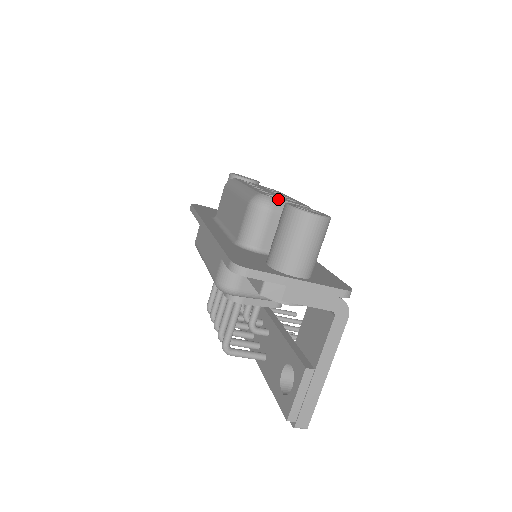
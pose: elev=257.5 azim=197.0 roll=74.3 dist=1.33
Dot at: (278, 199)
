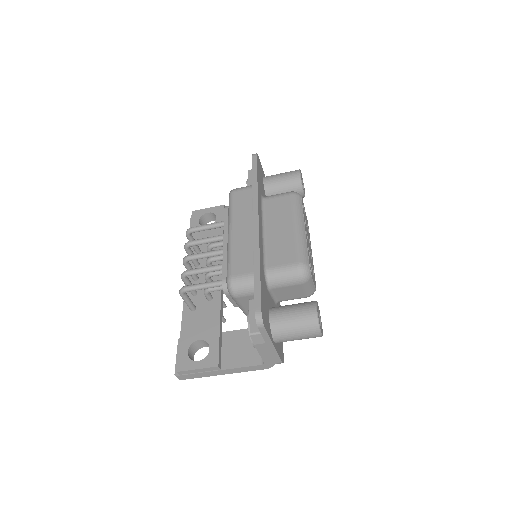
Dot at: (312, 279)
